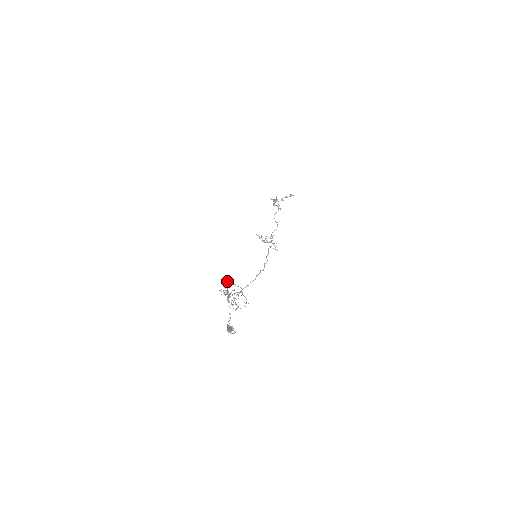
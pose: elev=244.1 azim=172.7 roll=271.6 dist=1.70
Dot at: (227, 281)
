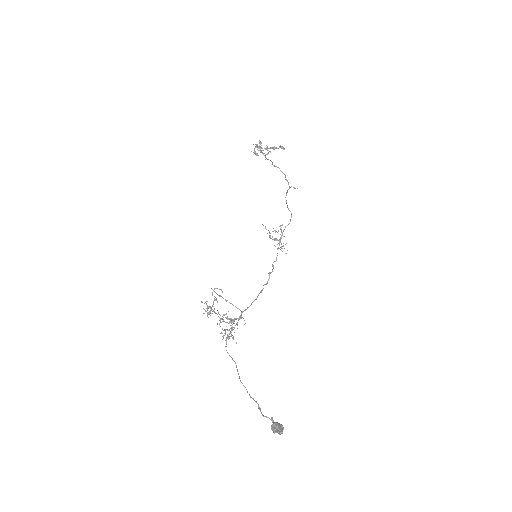
Dot at: occluded
